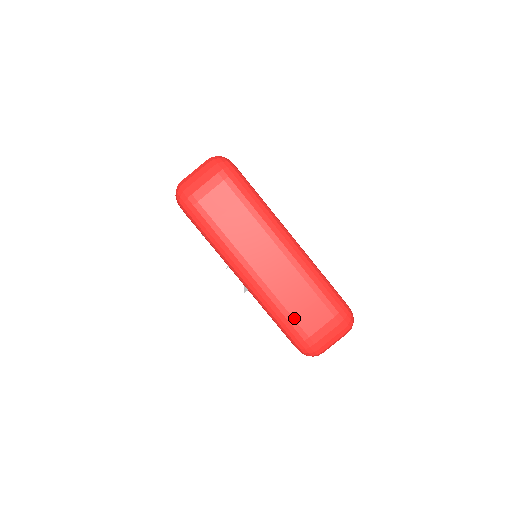
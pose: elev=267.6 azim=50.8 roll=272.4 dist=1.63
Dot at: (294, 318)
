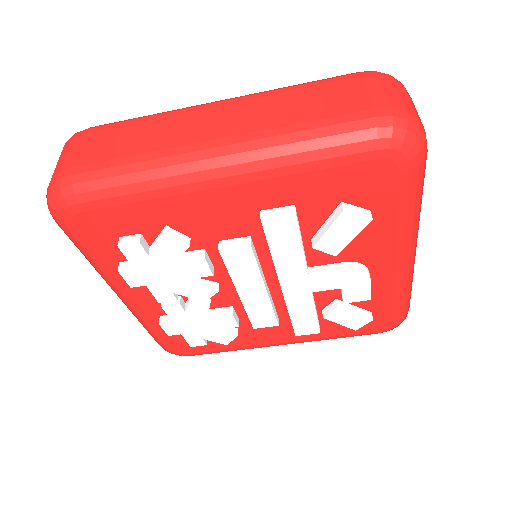
Dot at: (326, 118)
